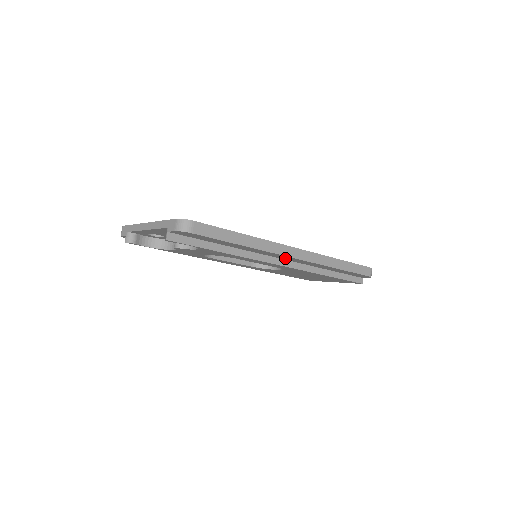
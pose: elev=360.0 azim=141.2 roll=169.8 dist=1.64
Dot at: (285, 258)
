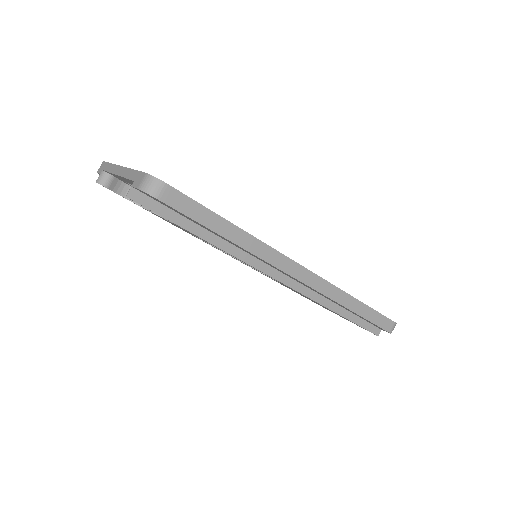
Dot at: (286, 274)
